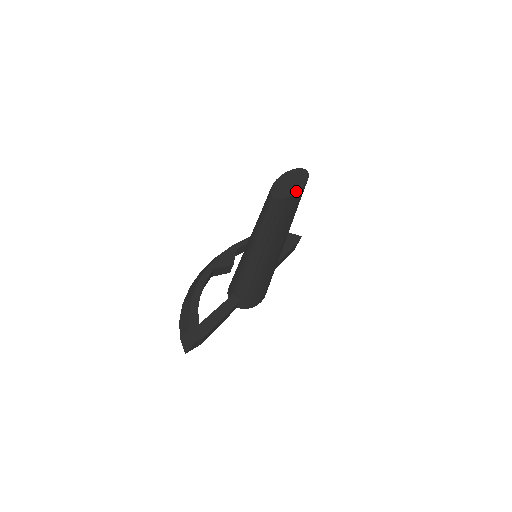
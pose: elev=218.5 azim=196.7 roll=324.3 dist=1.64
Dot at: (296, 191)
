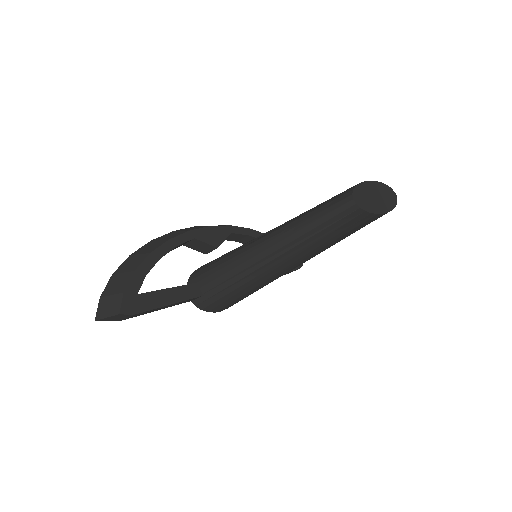
Dot at: (379, 212)
